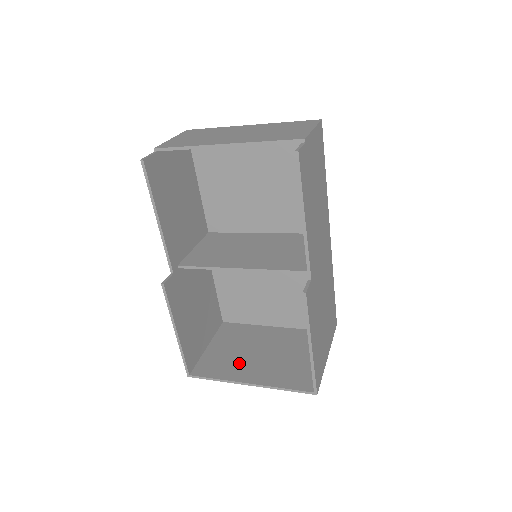
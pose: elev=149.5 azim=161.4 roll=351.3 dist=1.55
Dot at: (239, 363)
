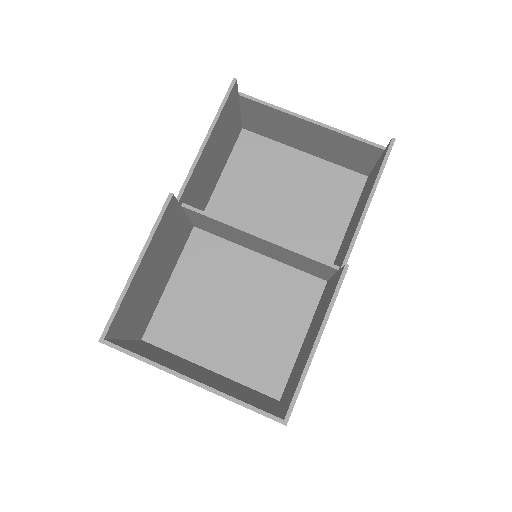
Dot at: (173, 364)
